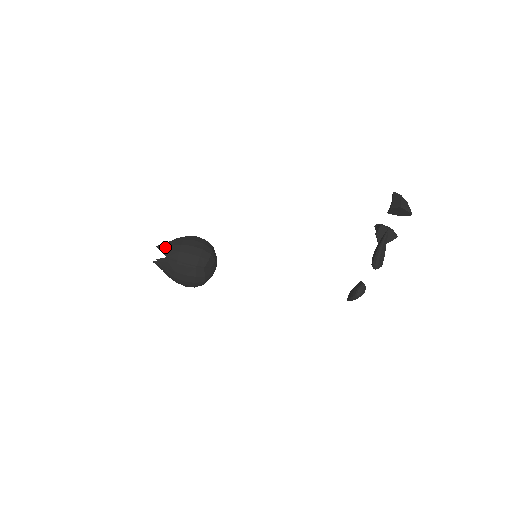
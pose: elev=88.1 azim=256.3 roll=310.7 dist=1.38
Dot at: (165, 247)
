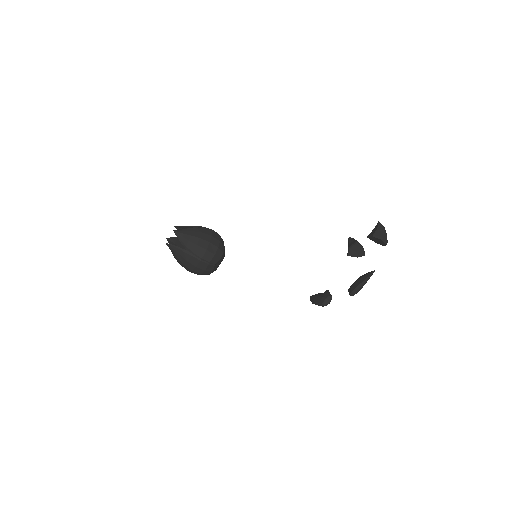
Dot at: (183, 235)
